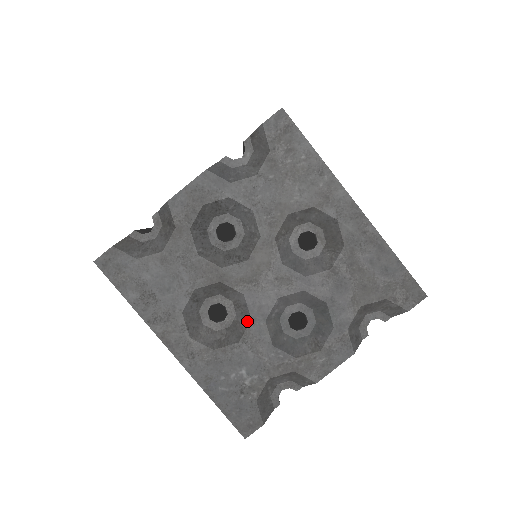
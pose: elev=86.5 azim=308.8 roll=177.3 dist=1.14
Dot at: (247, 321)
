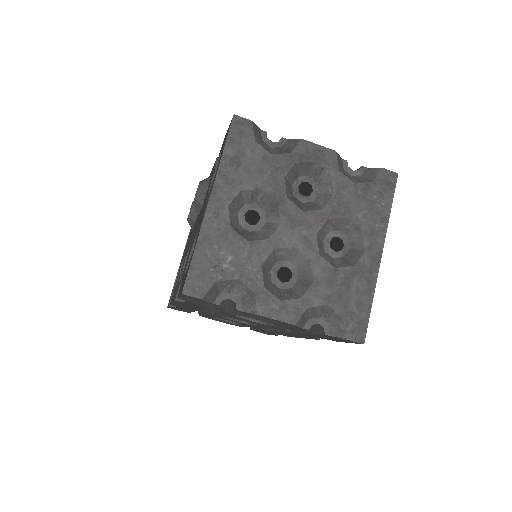
Dot at: (265, 237)
